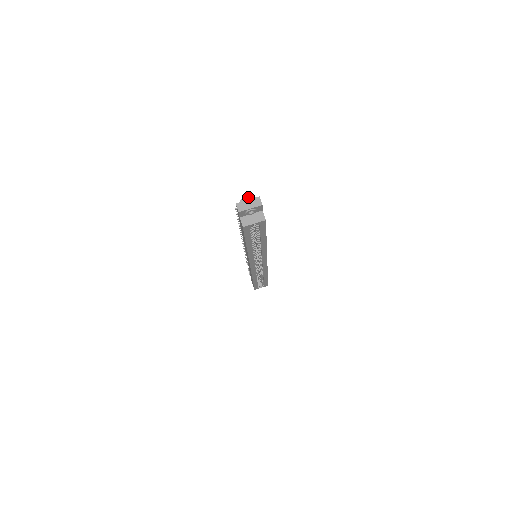
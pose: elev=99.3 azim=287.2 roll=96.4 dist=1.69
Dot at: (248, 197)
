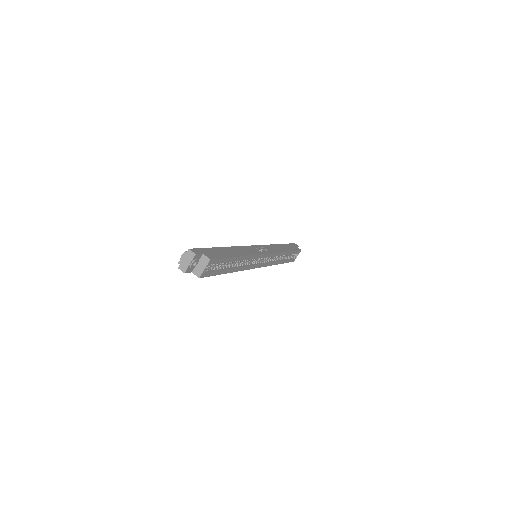
Dot at: (182, 256)
